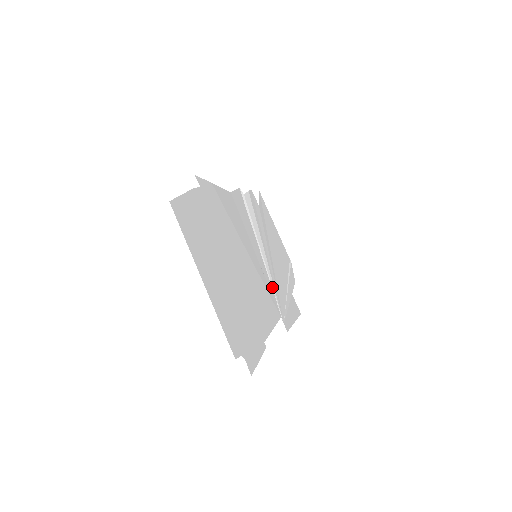
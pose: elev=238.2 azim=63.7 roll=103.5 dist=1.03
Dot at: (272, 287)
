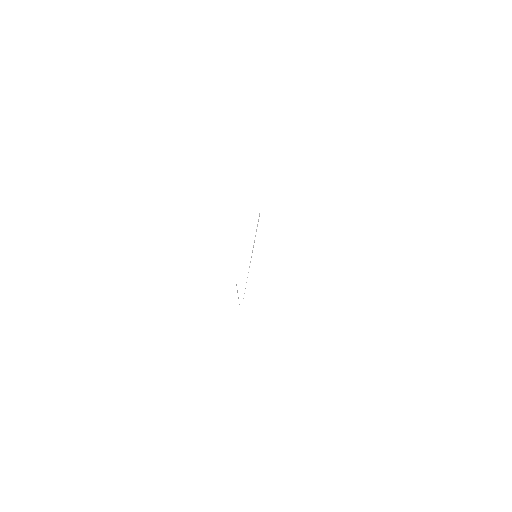
Dot at: occluded
